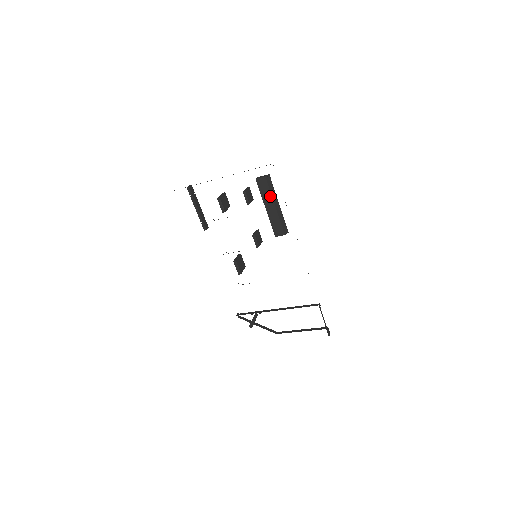
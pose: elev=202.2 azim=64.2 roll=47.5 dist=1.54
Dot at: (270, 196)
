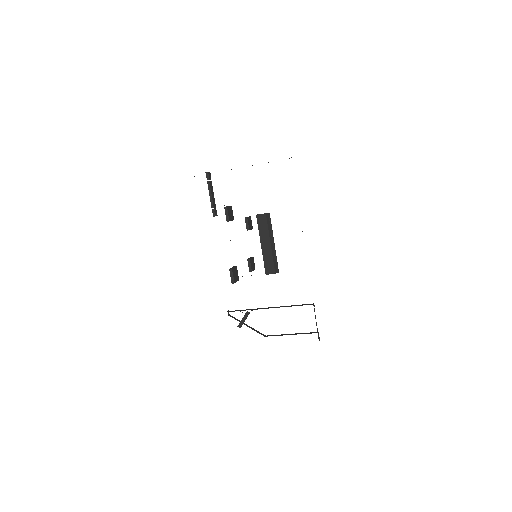
Dot at: (267, 233)
